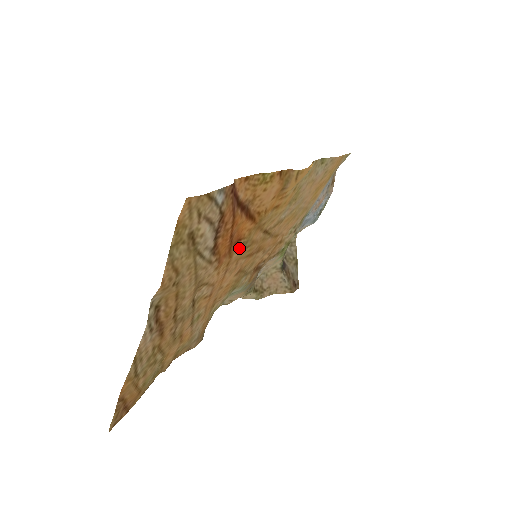
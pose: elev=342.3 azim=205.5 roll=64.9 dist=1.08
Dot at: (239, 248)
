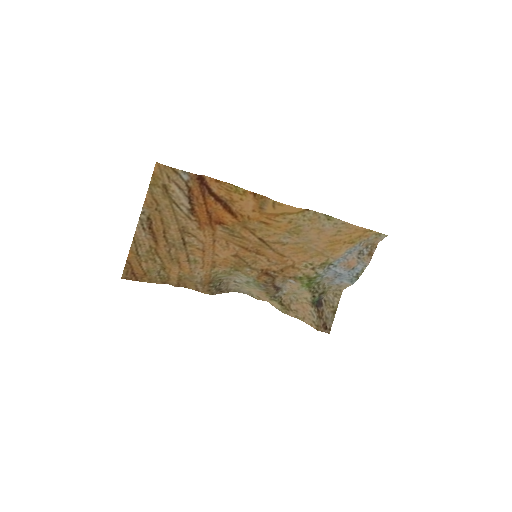
Dot at: (223, 229)
